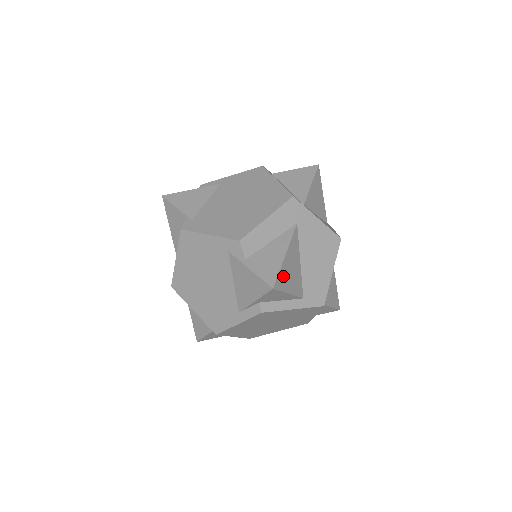
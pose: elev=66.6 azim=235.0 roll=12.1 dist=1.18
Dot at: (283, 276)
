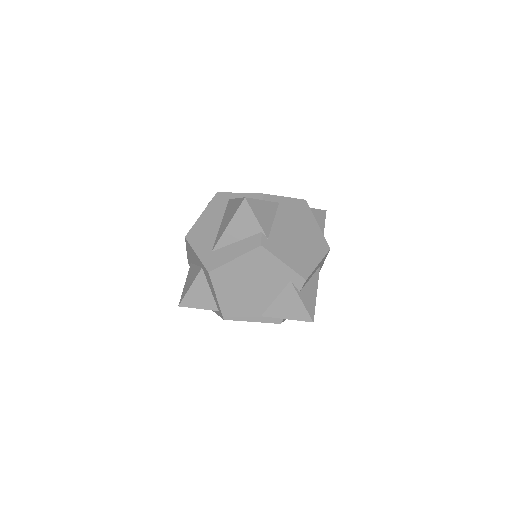
Dot at: occluded
